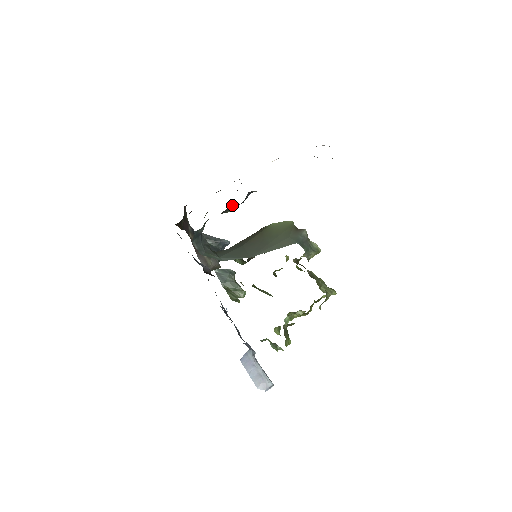
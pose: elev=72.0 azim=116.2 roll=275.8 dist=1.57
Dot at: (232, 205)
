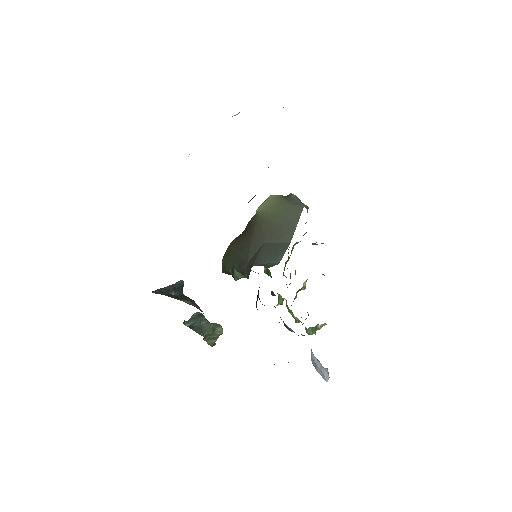
Dot at: (253, 197)
